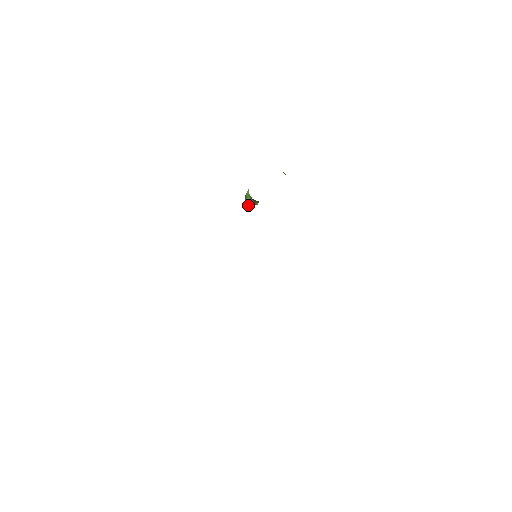
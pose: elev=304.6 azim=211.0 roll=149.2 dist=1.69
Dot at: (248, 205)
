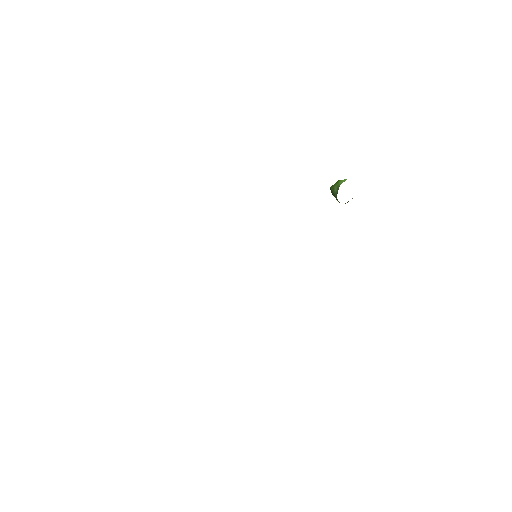
Dot at: (332, 192)
